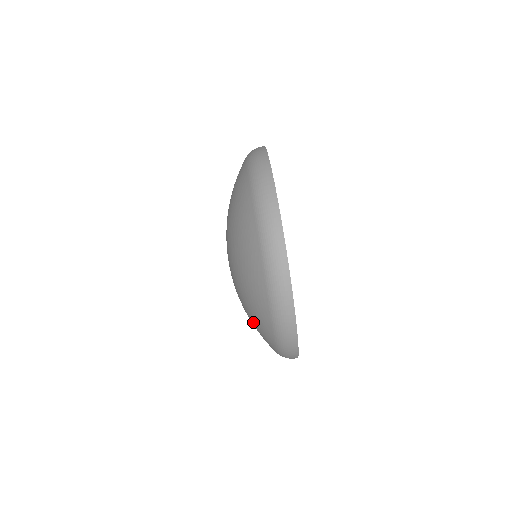
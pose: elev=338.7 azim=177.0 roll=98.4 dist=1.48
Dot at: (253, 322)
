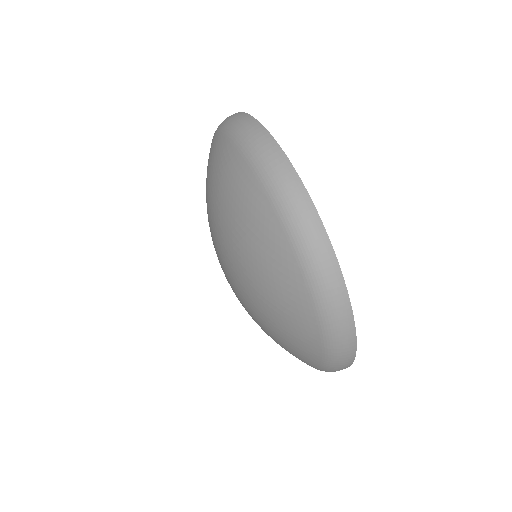
Dot at: (259, 265)
